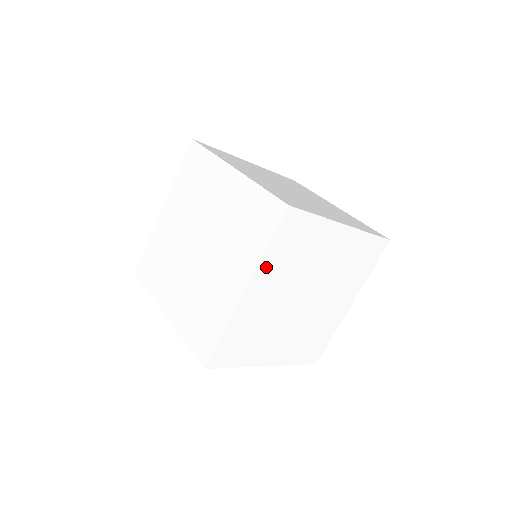
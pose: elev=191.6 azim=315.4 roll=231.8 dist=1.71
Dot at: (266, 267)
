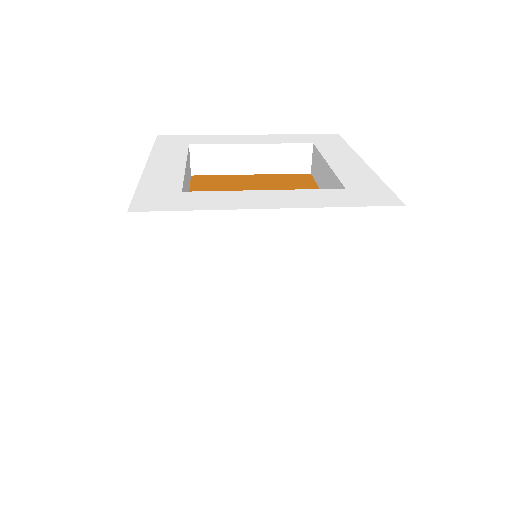
Dot at: occluded
